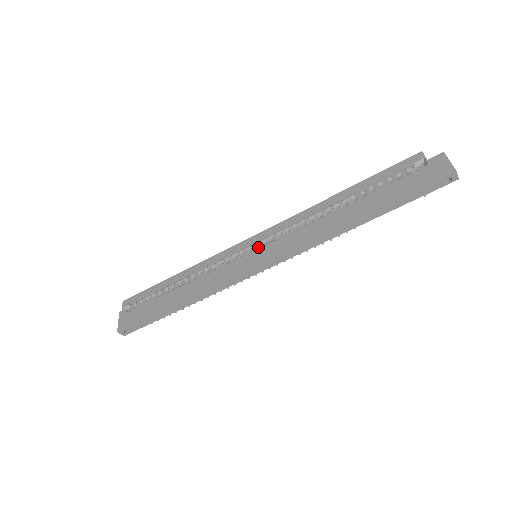
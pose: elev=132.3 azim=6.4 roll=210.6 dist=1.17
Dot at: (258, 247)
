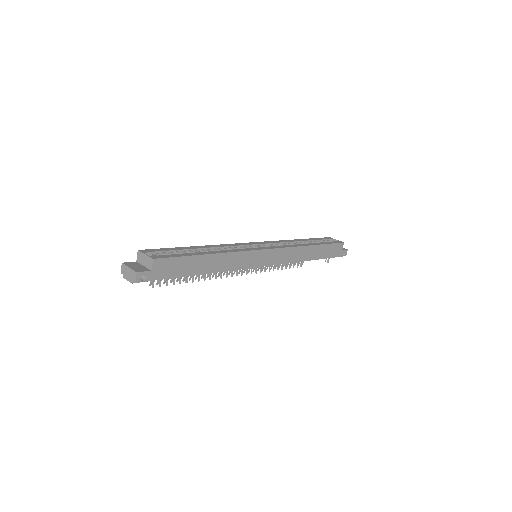
Dot at: occluded
